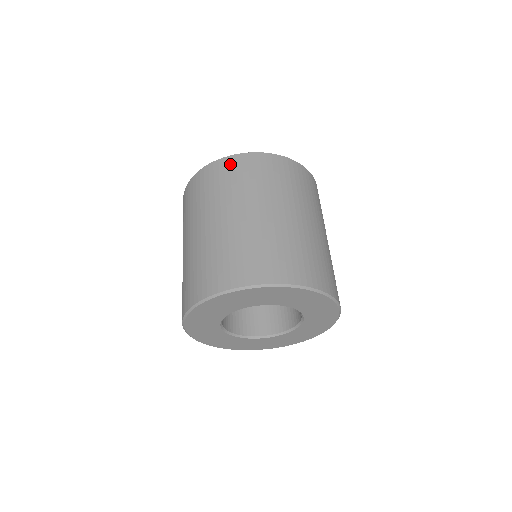
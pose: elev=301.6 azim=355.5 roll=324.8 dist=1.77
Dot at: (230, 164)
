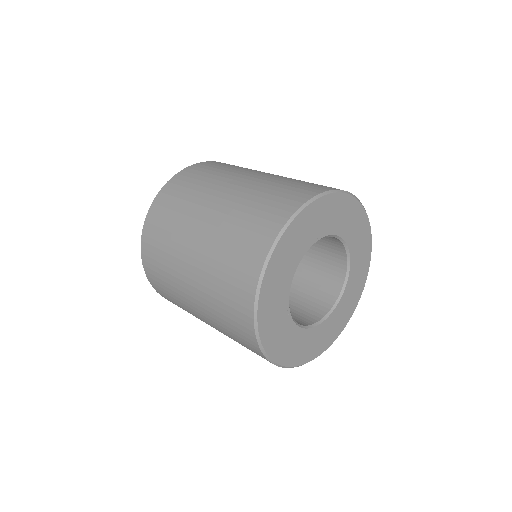
Dot at: (214, 163)
